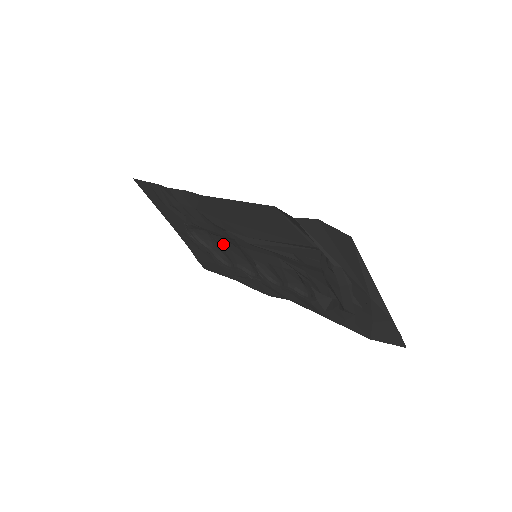
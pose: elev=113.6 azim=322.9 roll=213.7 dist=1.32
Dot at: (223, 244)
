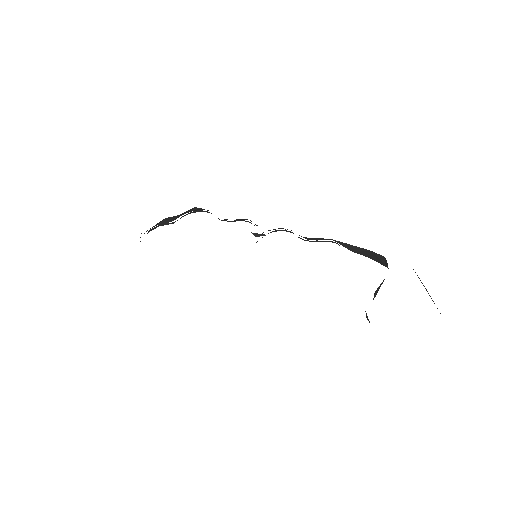
Dot at: occluded
